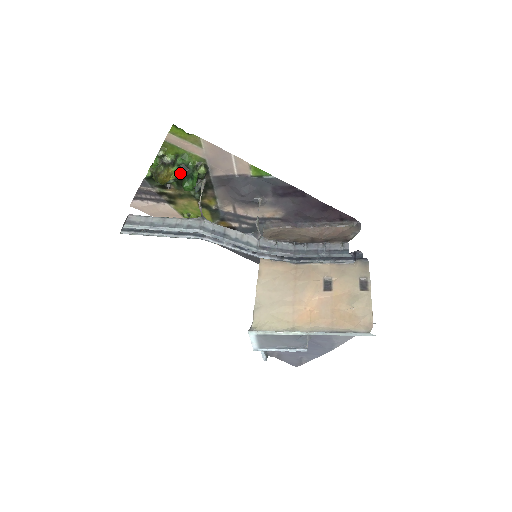
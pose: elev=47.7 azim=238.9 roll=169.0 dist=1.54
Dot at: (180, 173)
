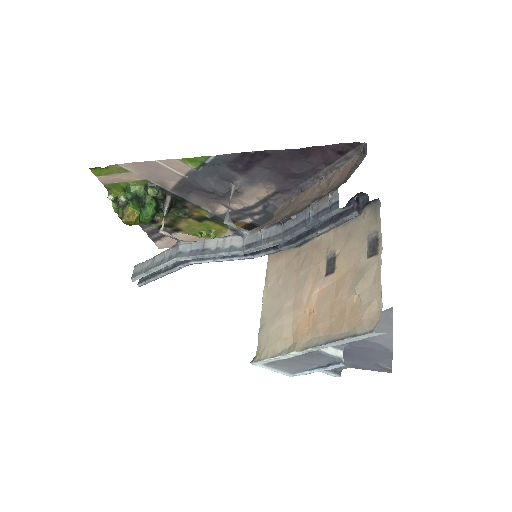
Dot at: (138, 206)
